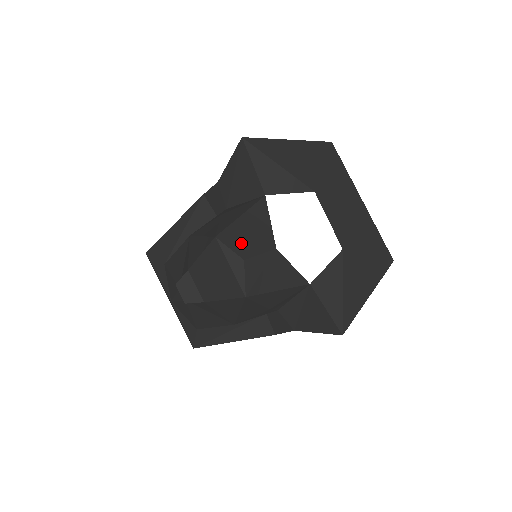
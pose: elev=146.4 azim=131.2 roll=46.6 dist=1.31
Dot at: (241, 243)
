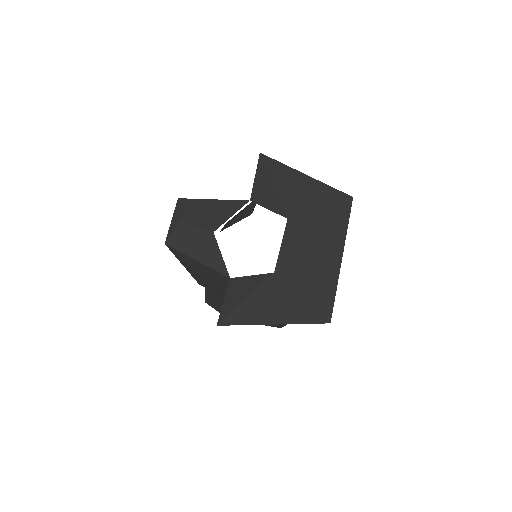
Dot at: (191, 212)
